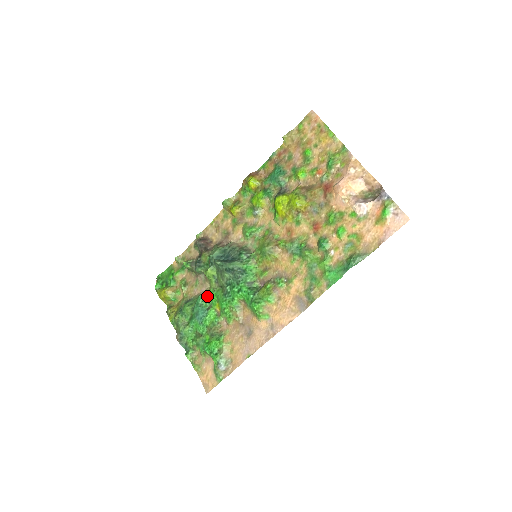
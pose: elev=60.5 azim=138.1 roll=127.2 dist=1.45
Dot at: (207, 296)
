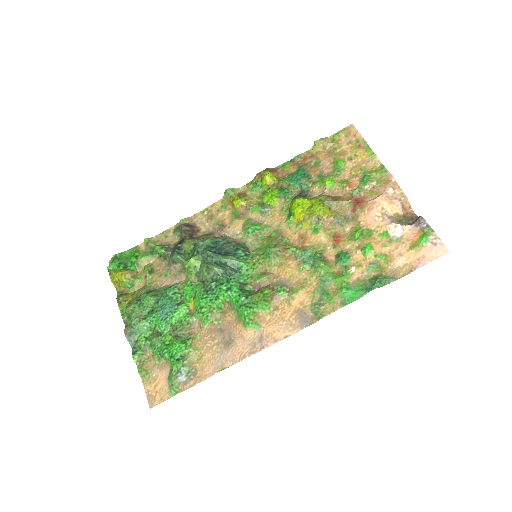
Dot at: (180, 289)
